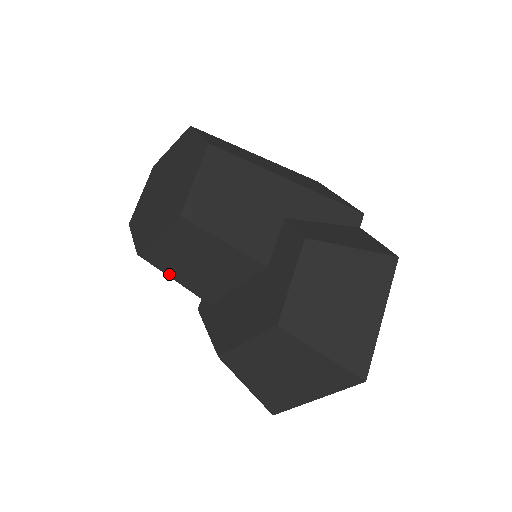
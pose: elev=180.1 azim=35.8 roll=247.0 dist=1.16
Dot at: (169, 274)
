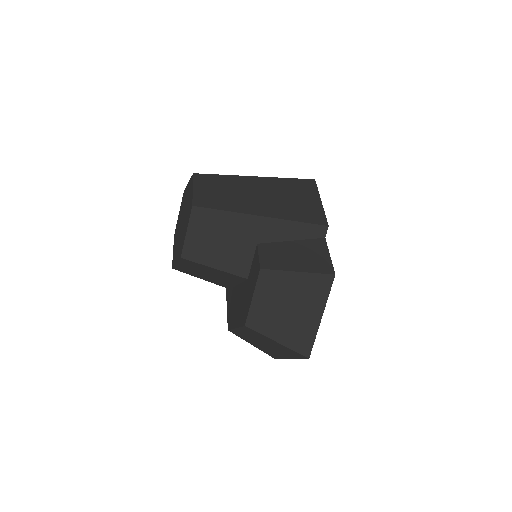
Dot at: (195, 276)
